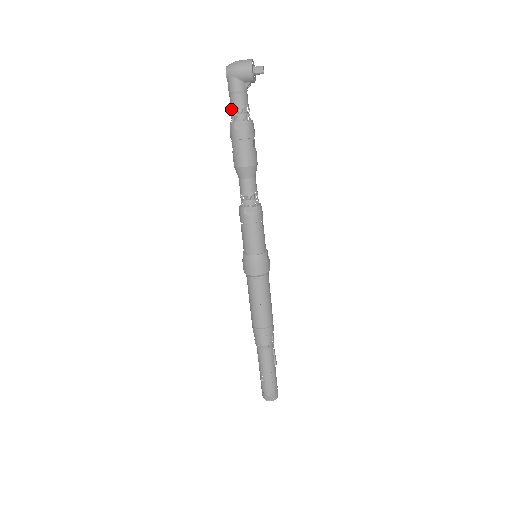
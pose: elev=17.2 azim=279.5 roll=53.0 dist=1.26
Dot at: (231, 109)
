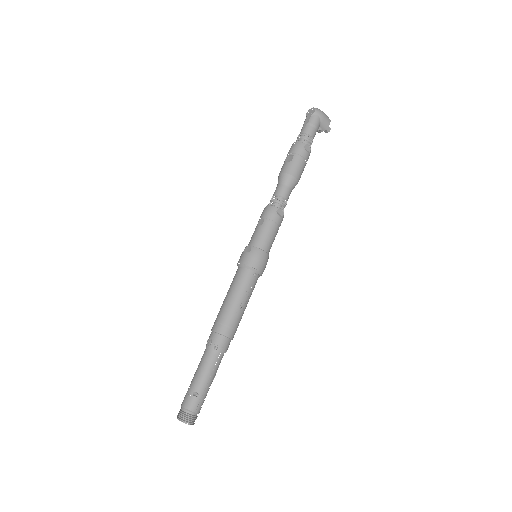
Dot at: (305, 134)
